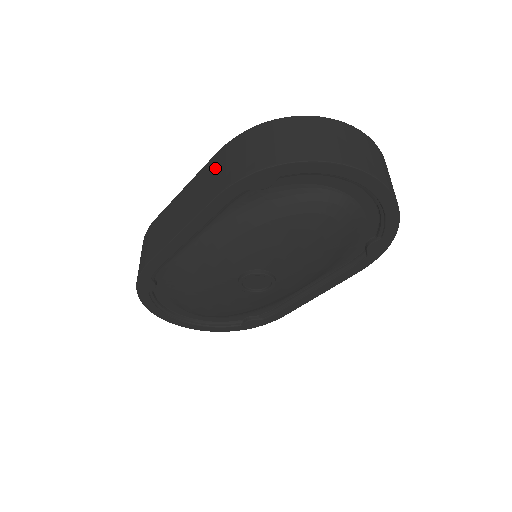
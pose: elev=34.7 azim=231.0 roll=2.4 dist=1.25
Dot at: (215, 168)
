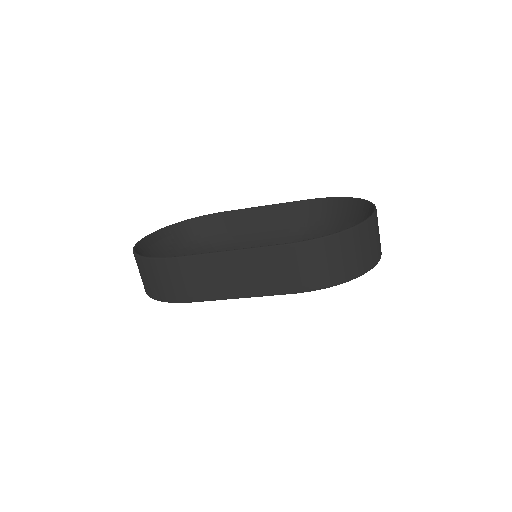
Dot at: (284, 263)
